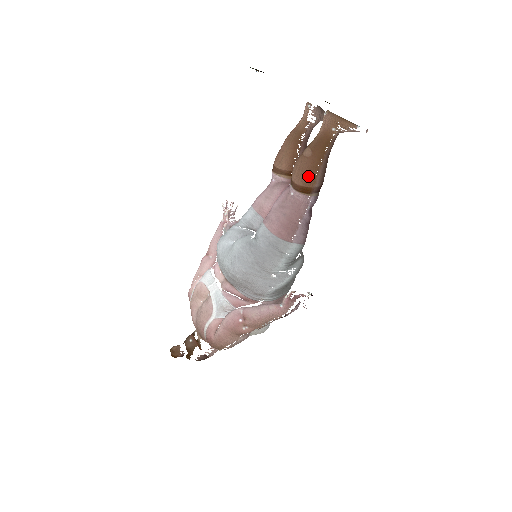
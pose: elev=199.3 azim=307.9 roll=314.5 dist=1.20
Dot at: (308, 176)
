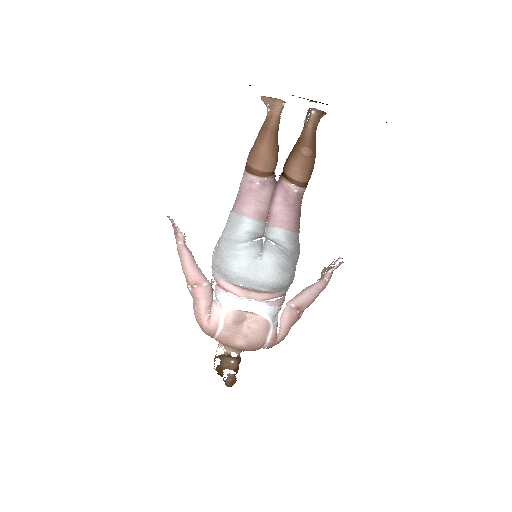
Dot at: occluded
